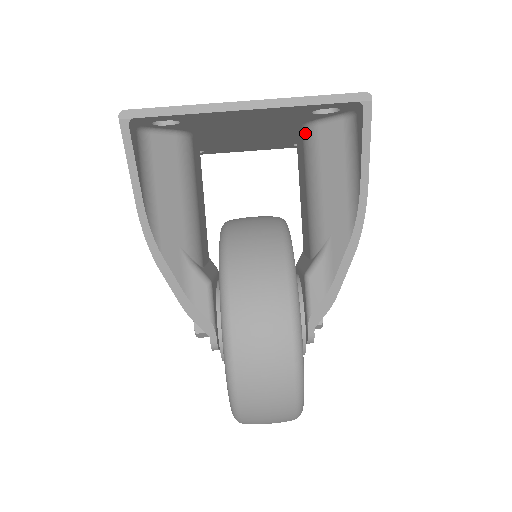
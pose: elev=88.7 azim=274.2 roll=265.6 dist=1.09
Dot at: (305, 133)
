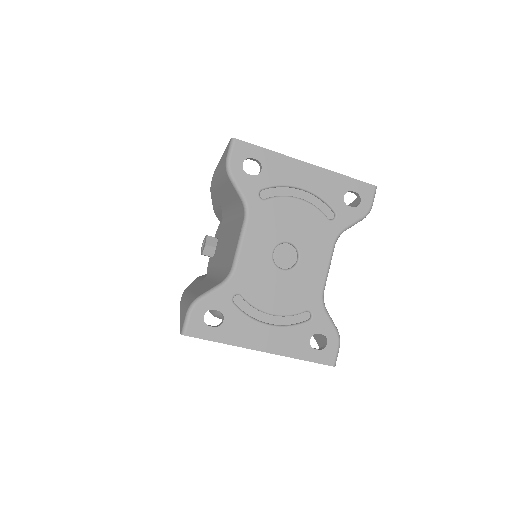
Dot at: occluded
